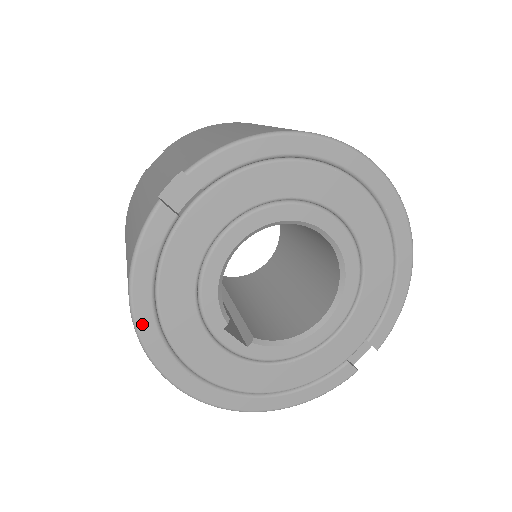
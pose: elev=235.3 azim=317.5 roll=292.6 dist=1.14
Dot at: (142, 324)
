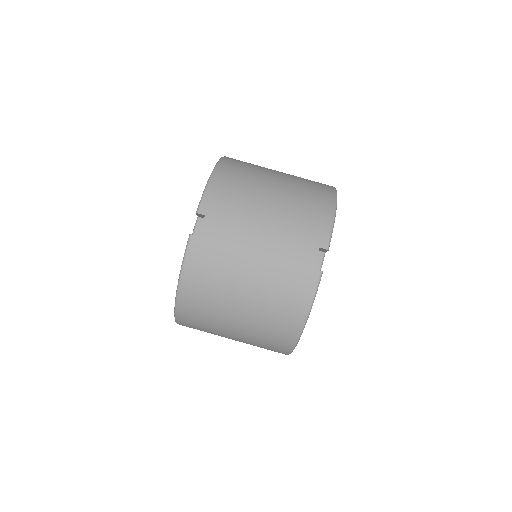
Dot at: occluded
